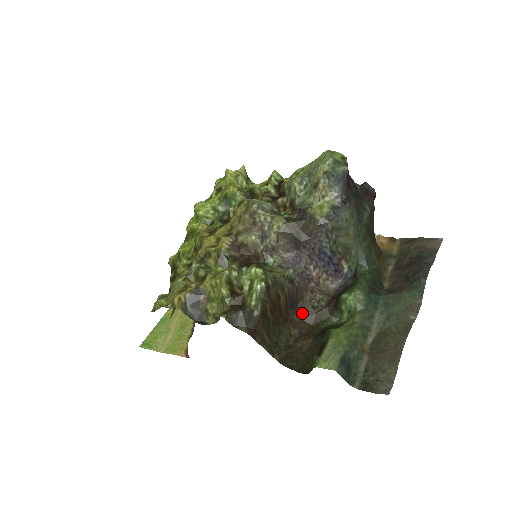
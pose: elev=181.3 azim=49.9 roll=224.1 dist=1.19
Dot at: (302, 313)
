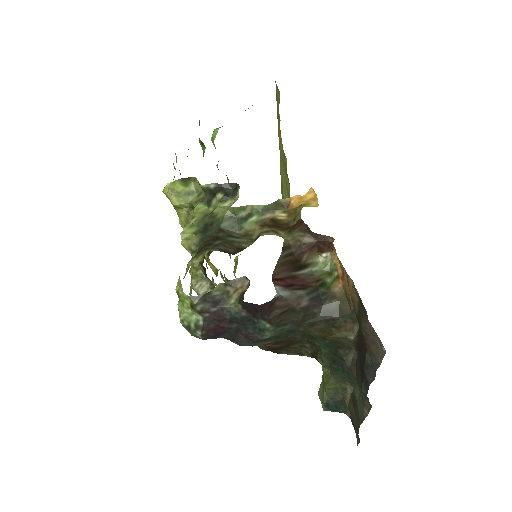
Dot at: occluded
